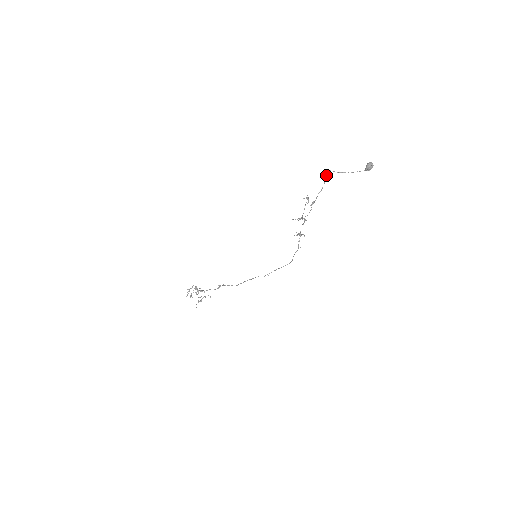
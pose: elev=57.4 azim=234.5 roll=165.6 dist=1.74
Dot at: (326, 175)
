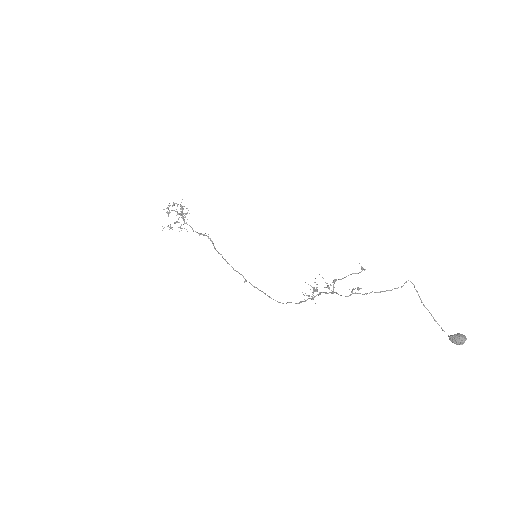
Dot at: (403, 285)
